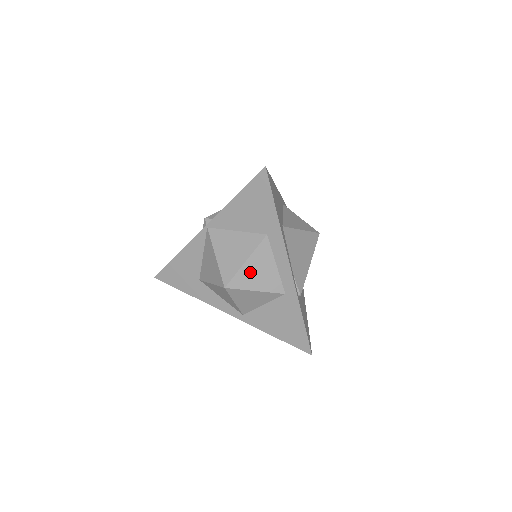
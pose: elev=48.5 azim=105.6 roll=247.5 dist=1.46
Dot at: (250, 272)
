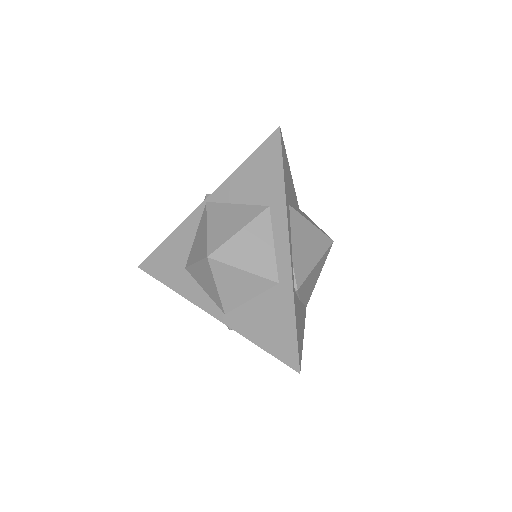
Dot at: (241, 245)
